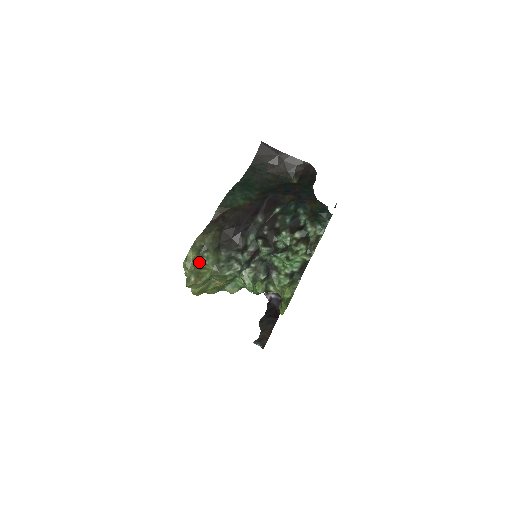
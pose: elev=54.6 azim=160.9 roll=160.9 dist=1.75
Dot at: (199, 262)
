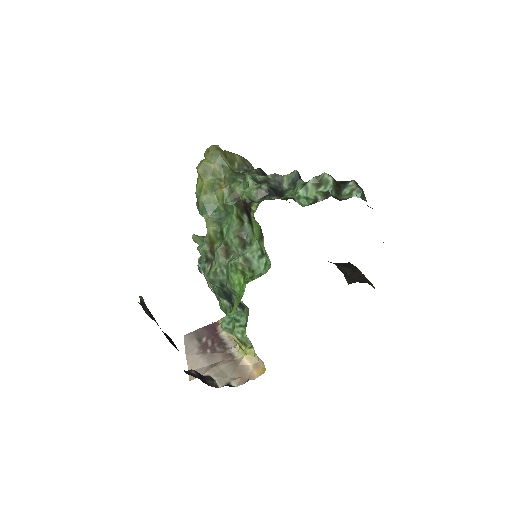
Dot at: (233, 166)
